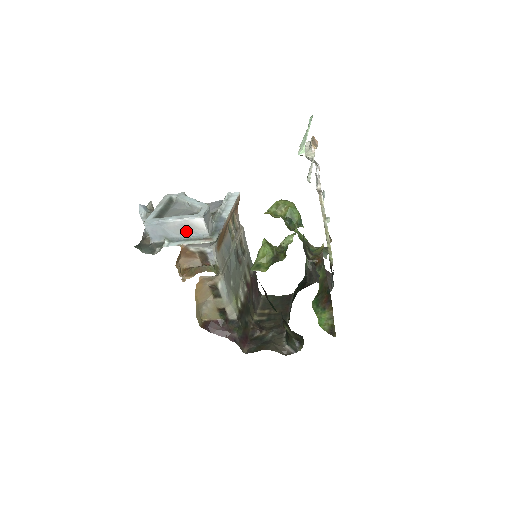
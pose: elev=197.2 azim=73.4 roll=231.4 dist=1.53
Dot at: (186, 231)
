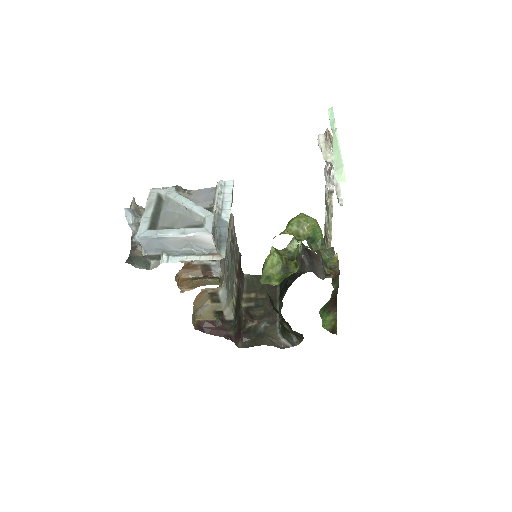
Dot at: (189, 245)
